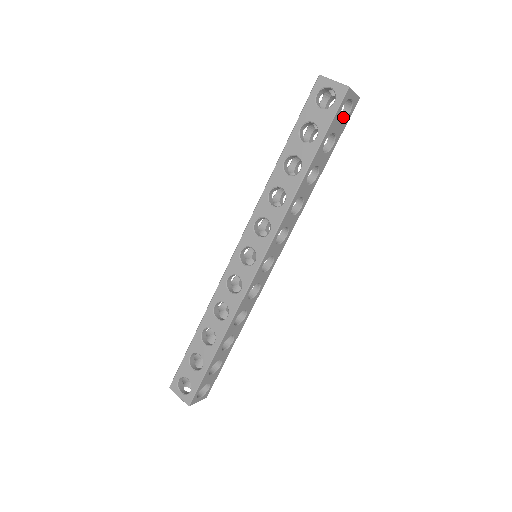
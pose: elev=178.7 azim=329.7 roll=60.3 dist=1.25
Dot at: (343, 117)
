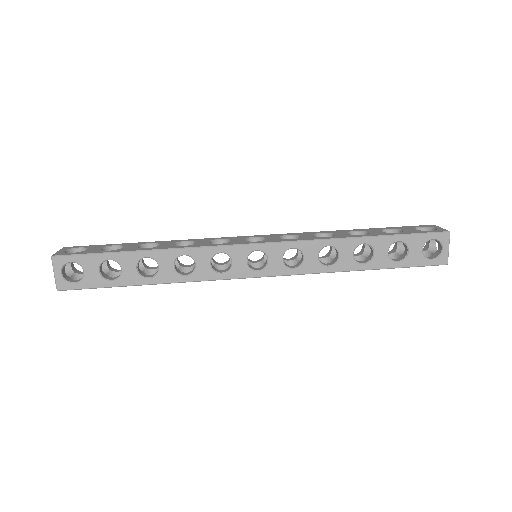
Dot at: occluded
